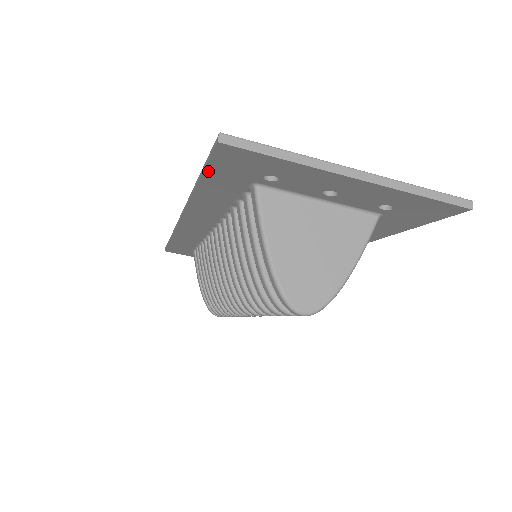
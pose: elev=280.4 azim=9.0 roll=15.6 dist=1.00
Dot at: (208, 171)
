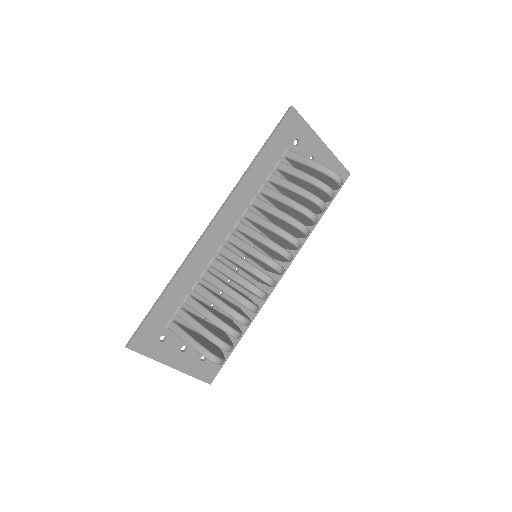
Dot at: (275, 134)
